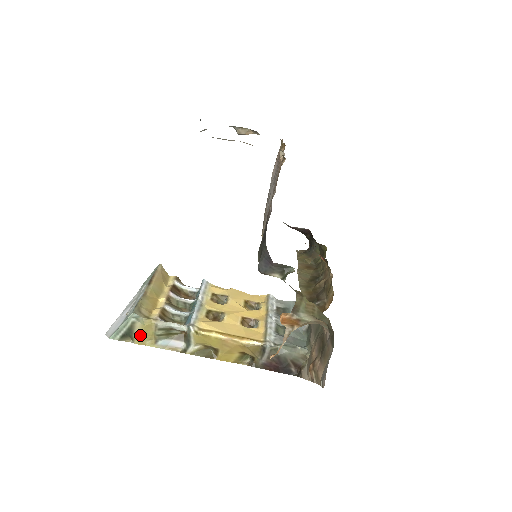
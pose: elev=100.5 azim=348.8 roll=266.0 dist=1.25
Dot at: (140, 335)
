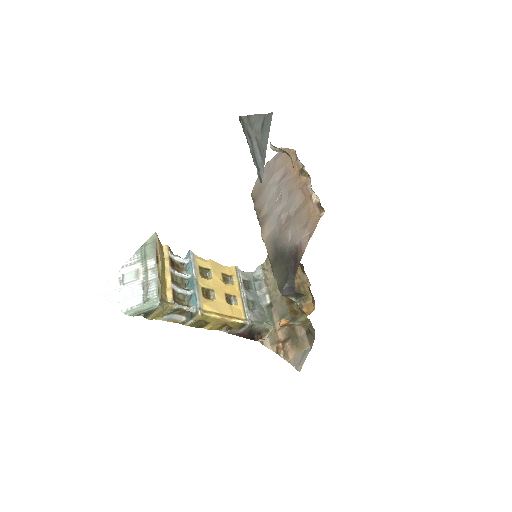
Dot at: (156, 314)
